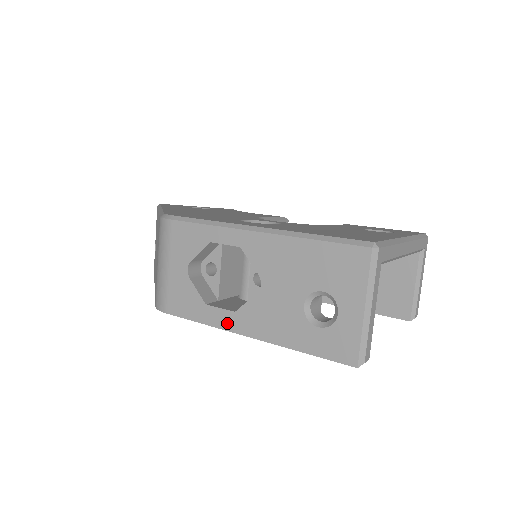
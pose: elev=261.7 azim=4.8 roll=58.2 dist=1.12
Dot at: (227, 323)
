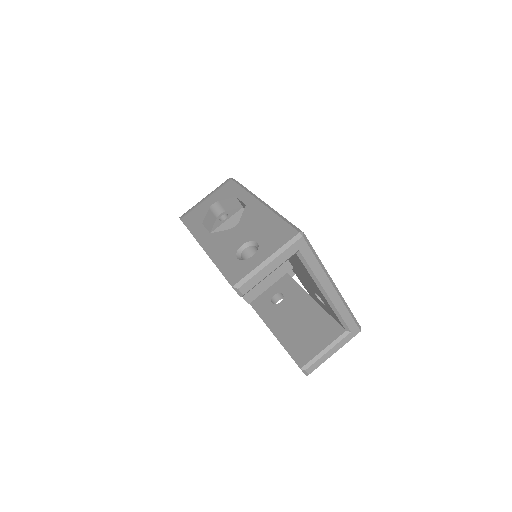
Dot at: (201, 237)
